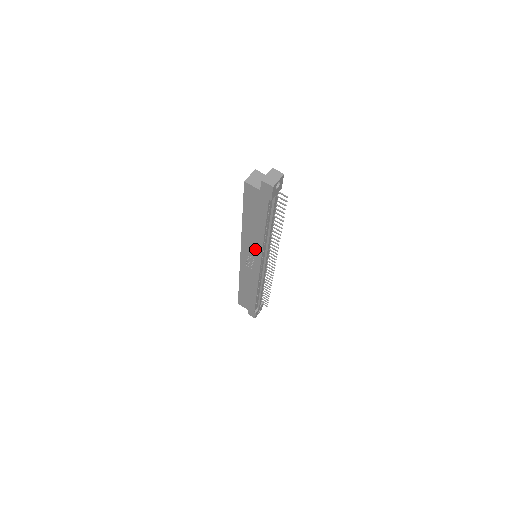
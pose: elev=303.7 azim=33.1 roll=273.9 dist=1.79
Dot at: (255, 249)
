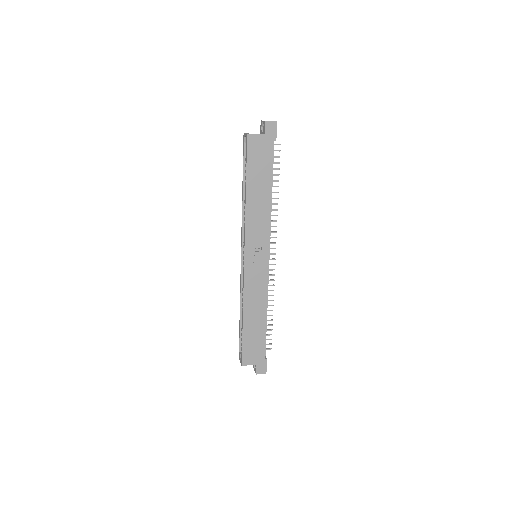
Dot at: (262, 231)
